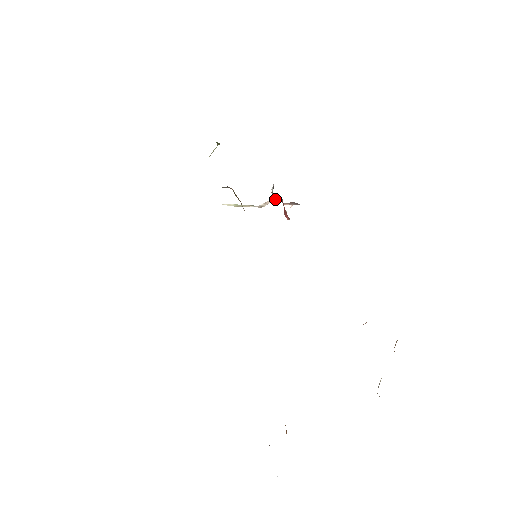
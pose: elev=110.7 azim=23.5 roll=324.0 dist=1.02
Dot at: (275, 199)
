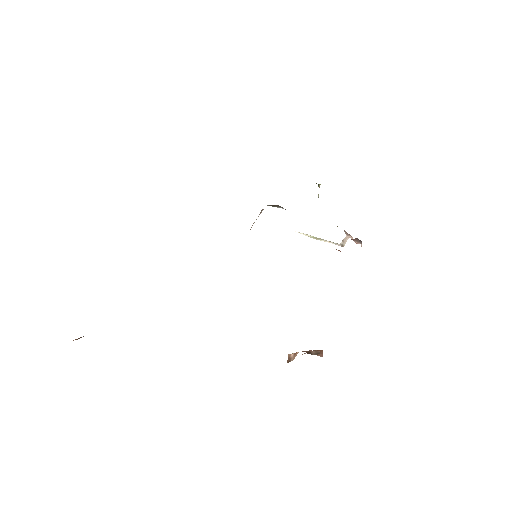
Dot at: (348, 236)
